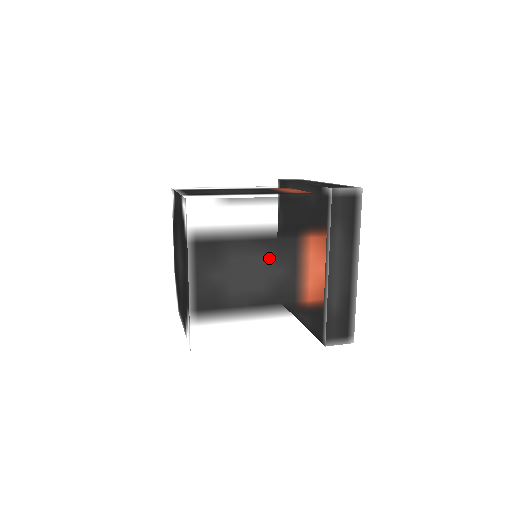
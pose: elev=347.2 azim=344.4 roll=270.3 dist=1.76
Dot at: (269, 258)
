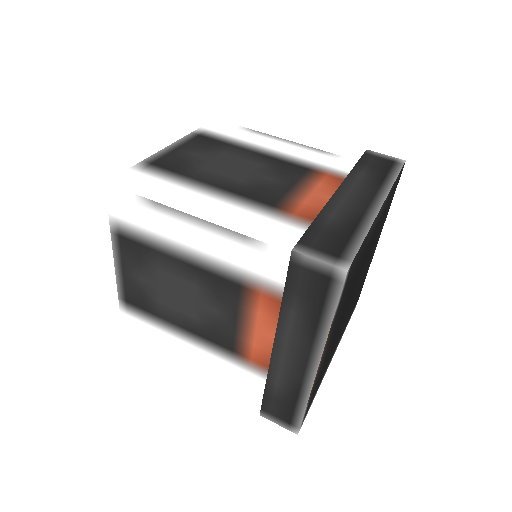
Dot at: (203, 290)
